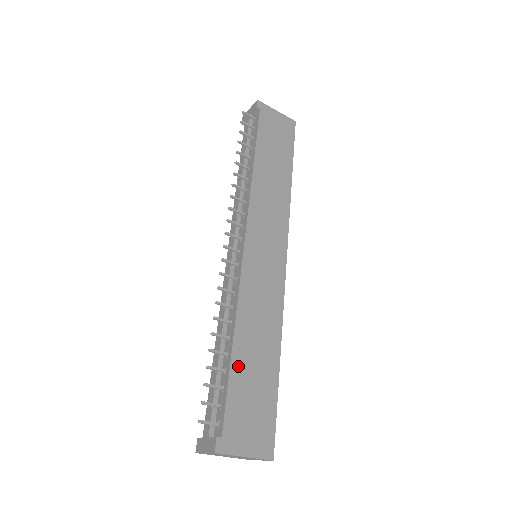
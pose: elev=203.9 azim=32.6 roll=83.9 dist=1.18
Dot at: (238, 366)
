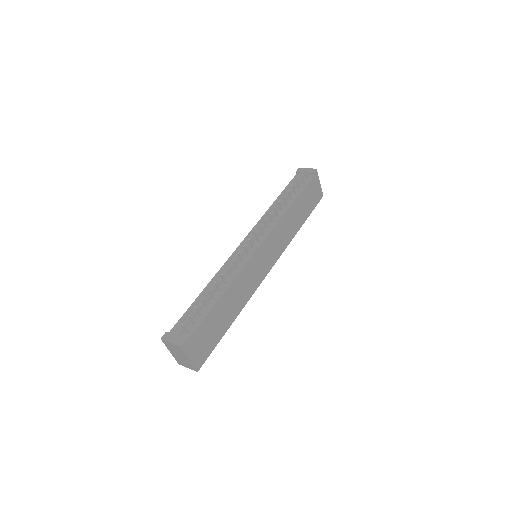
Dot at: (216, 310)
